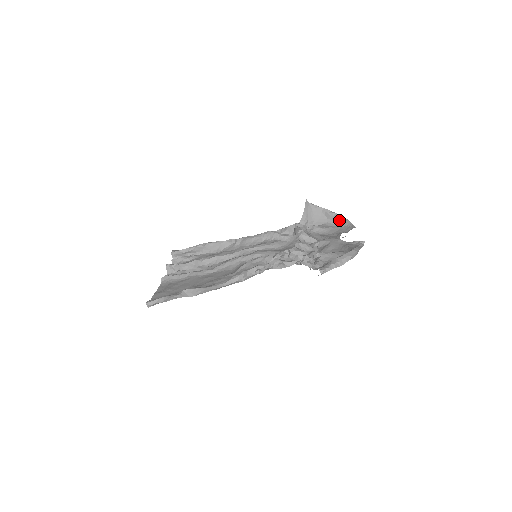
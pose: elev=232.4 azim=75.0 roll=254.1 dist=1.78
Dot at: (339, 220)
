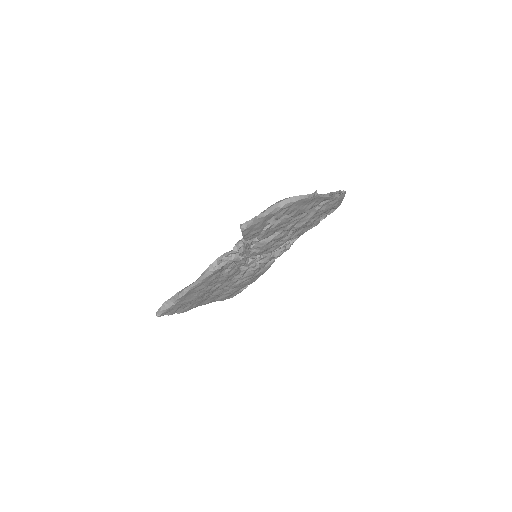
Dot at: occluded
